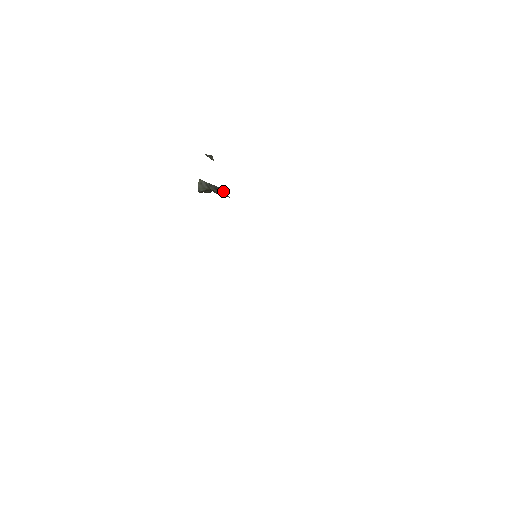
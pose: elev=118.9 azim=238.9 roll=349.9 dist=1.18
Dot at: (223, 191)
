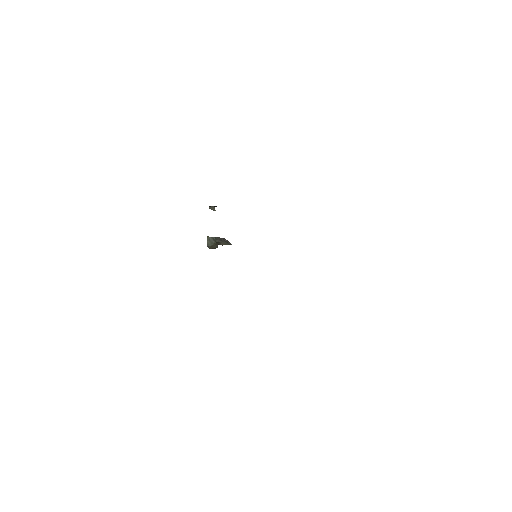
Dot at: (226, 240)
